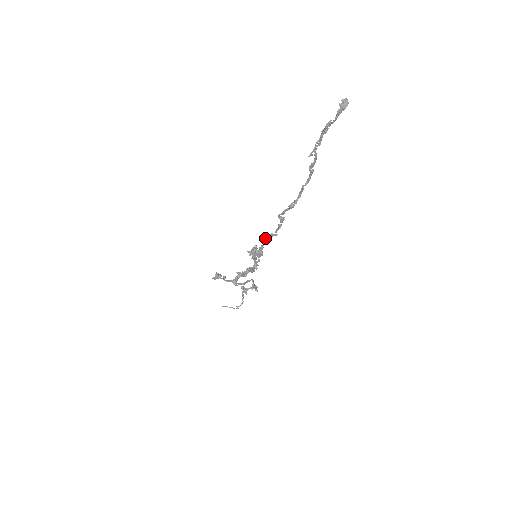
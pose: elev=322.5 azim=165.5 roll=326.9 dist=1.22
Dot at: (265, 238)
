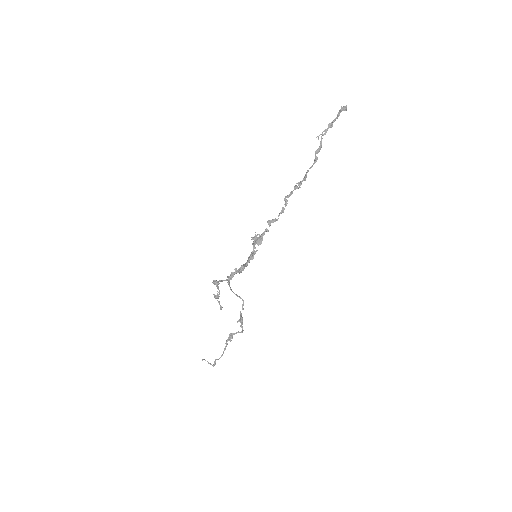
Dot at: (269, 223)
